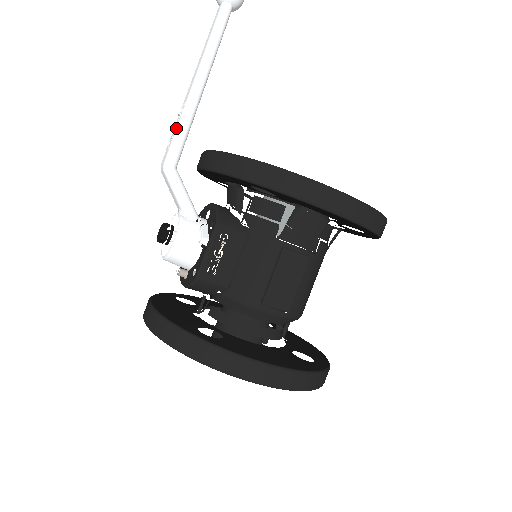
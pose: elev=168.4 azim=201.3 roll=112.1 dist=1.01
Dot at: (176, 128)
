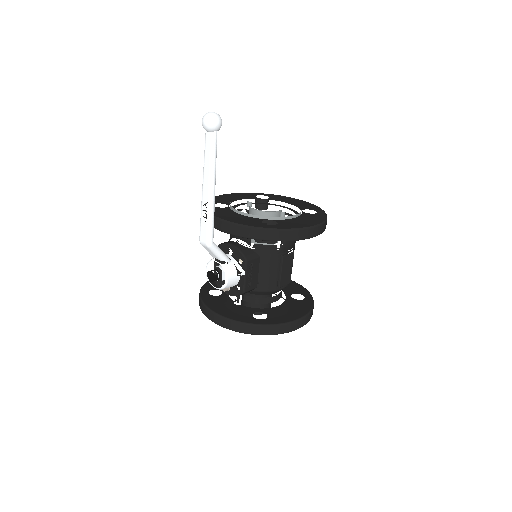
Dot at: (207, 220)
